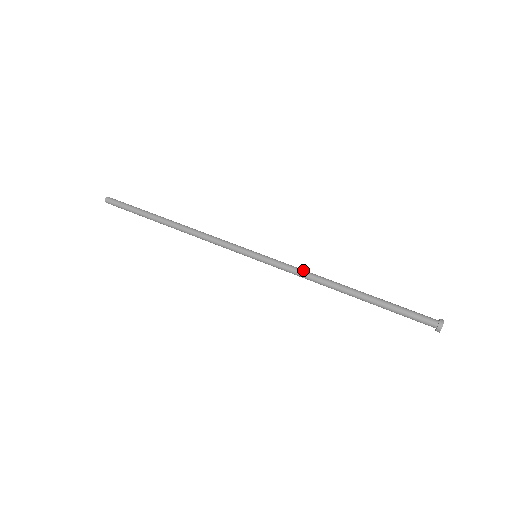
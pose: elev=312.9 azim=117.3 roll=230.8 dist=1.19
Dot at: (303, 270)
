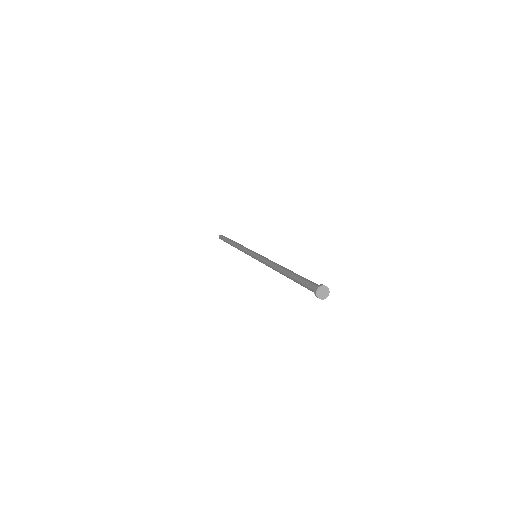
Dot at: (270, 260)
